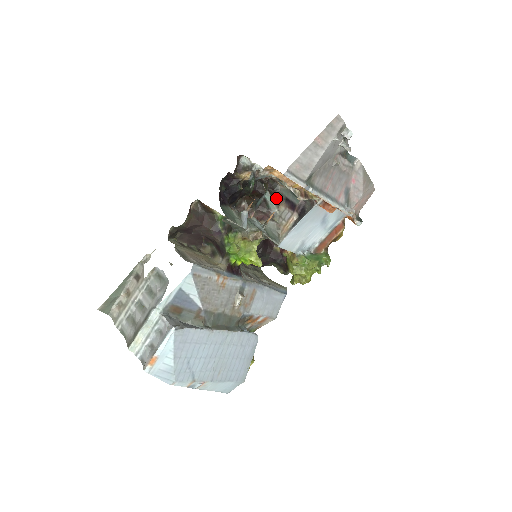
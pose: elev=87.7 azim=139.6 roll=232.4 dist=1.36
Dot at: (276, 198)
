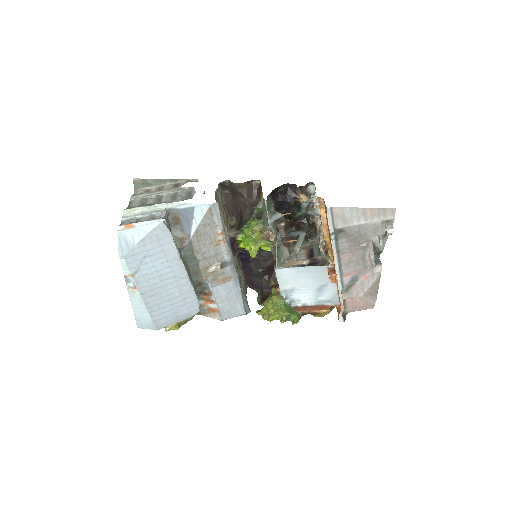
Dot at: (306, 243)
